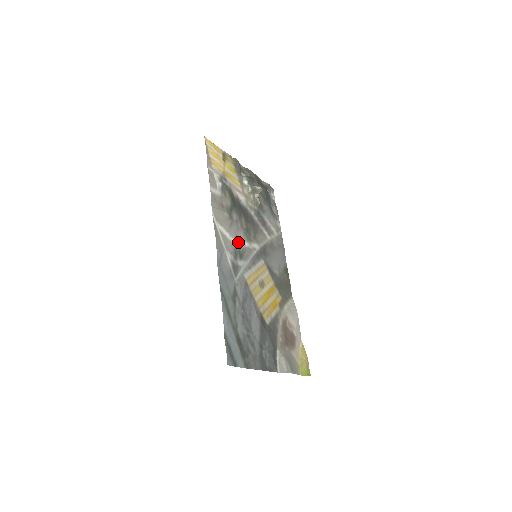
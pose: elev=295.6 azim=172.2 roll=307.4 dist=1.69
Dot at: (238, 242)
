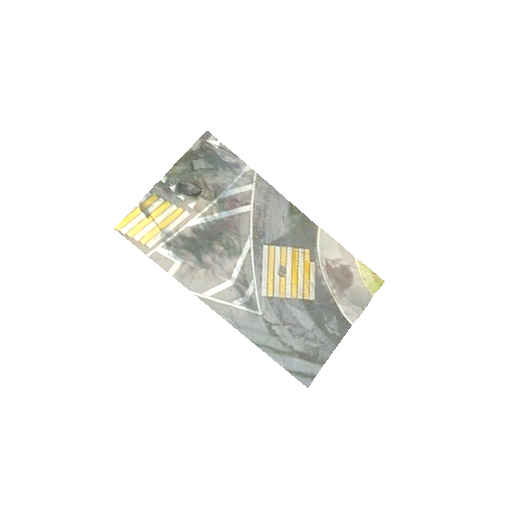
Dot at: (232, 275)
